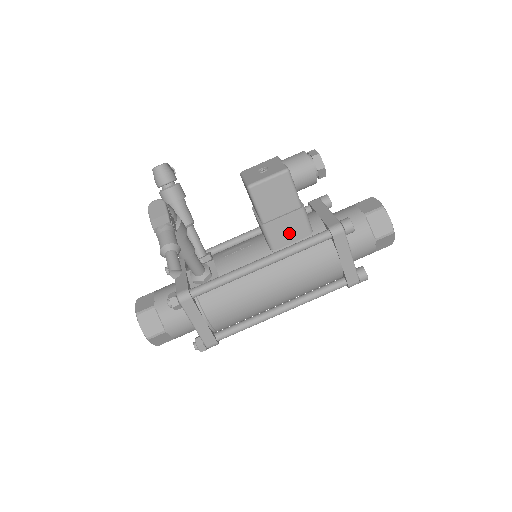
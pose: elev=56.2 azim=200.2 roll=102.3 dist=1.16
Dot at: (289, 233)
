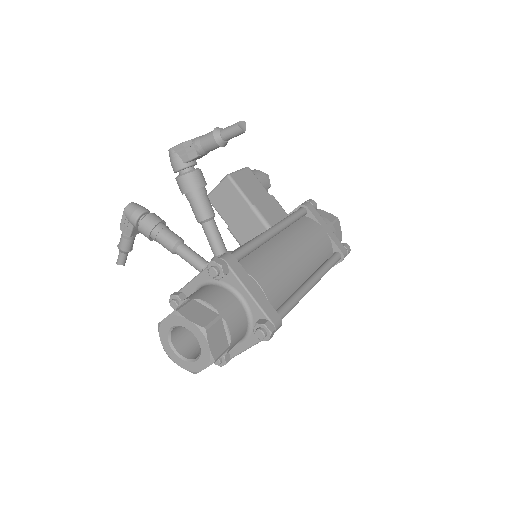
Dot at: (275, 214)
